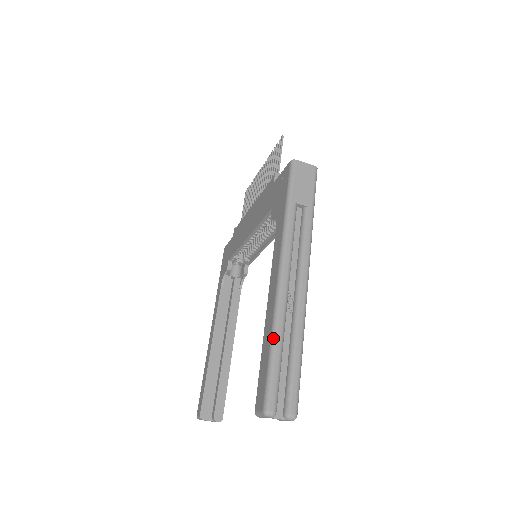
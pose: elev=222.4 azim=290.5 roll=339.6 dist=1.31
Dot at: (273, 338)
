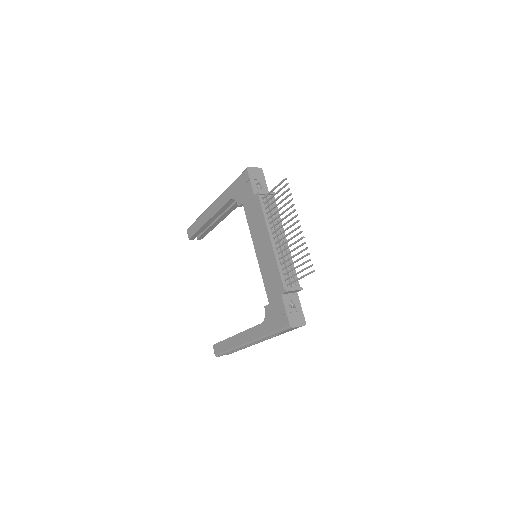
Dot at: (231, 351)
